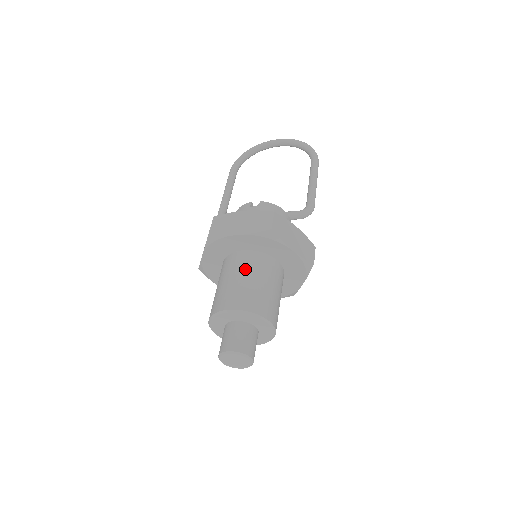
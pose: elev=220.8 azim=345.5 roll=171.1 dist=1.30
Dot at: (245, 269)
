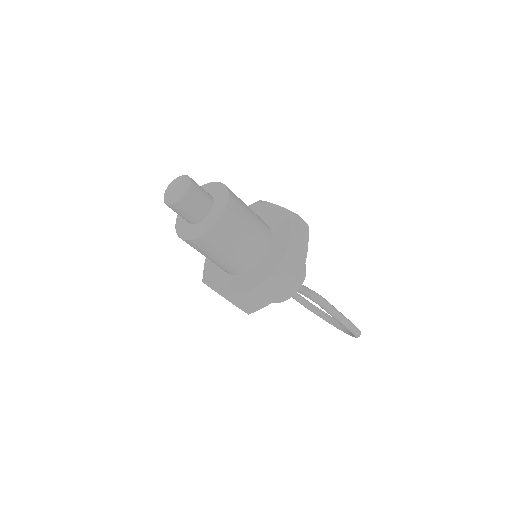
Dot at: occluded
